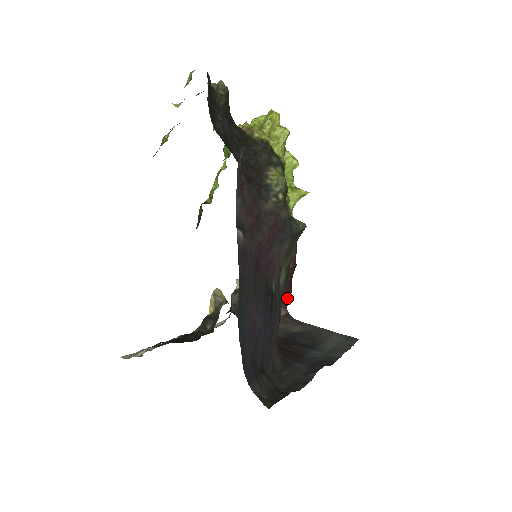
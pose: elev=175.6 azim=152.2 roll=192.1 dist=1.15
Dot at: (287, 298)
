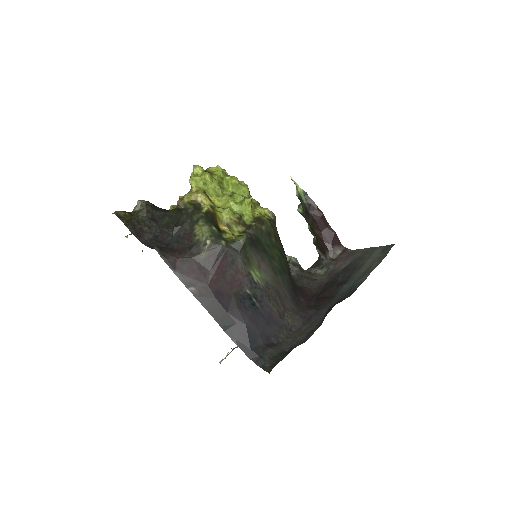
Dot at: (335, 239)
